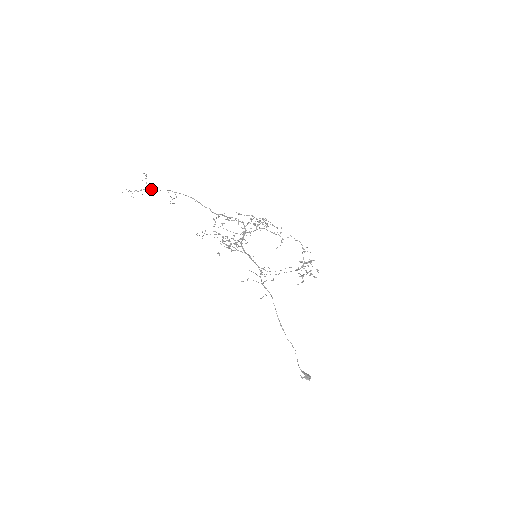
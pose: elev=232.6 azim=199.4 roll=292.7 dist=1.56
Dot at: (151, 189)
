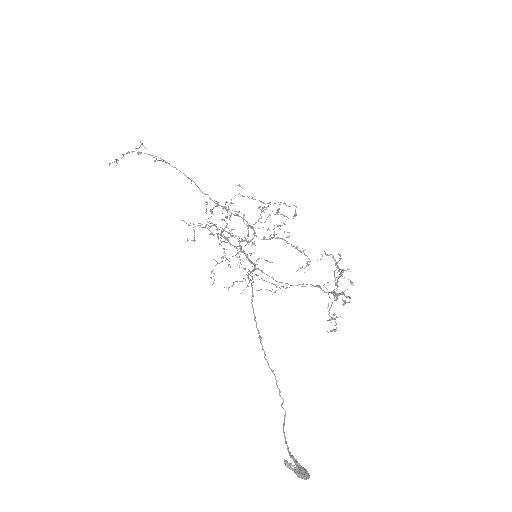
Dot at: (139, 152)
